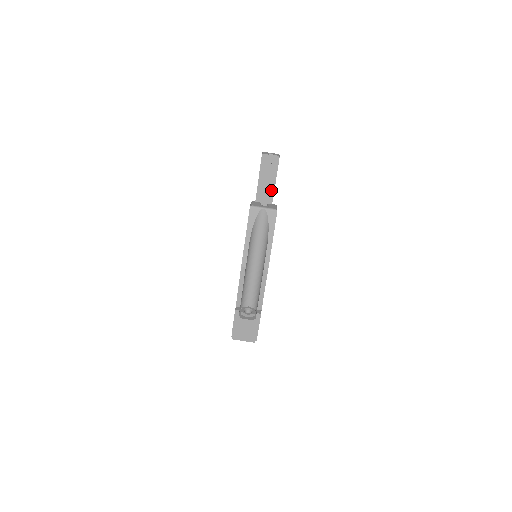
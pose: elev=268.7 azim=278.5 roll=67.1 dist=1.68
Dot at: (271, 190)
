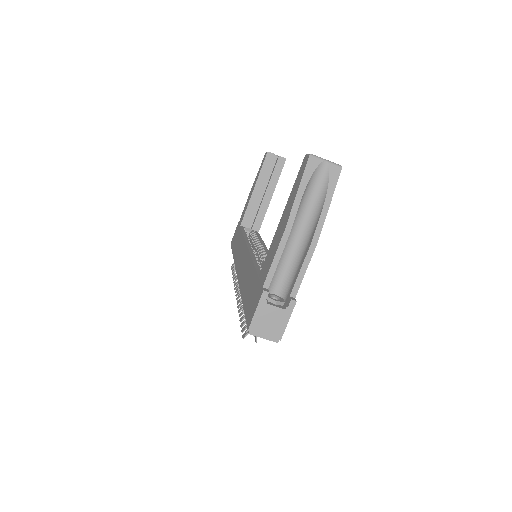
Dot at: (268, 196)
